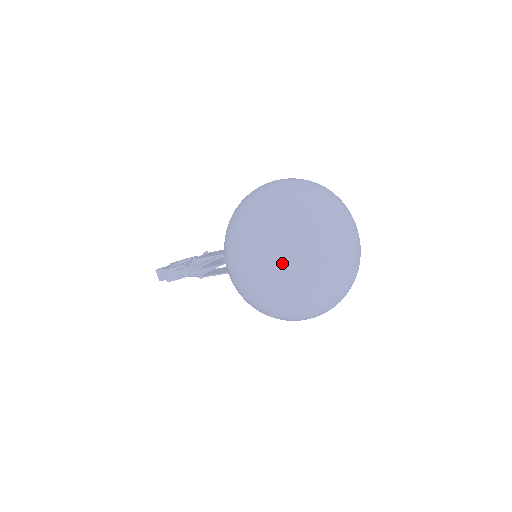
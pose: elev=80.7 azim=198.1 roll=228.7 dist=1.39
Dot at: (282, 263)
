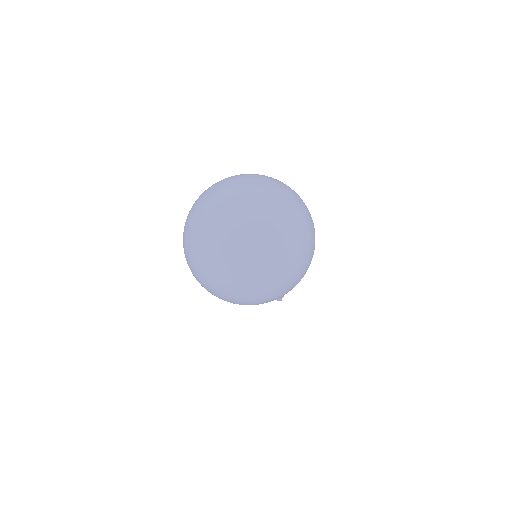
Dot at: (190, 212)
